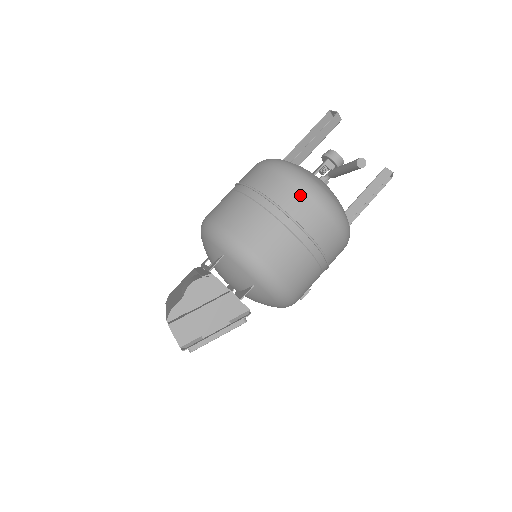
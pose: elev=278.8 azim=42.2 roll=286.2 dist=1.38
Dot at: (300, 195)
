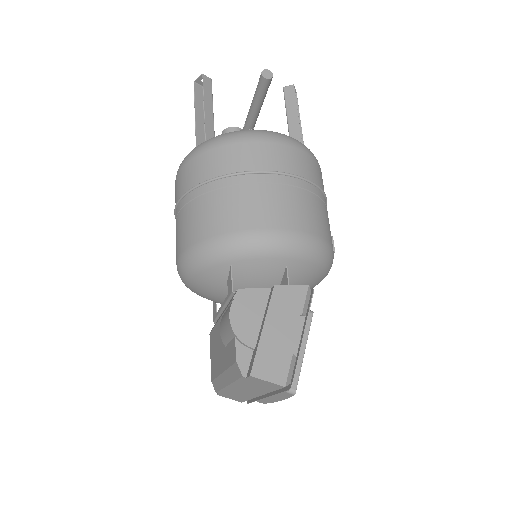
Dot at: (244, 148)
